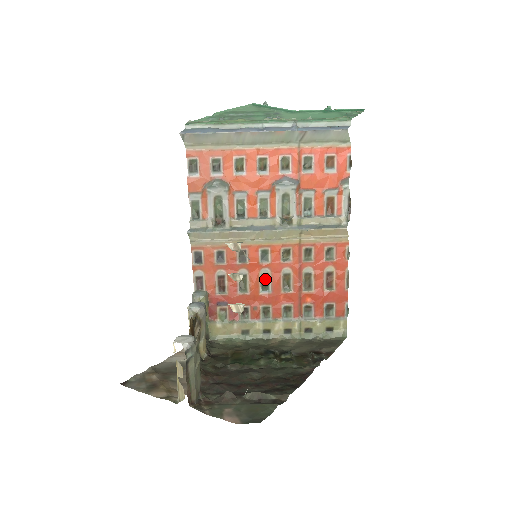
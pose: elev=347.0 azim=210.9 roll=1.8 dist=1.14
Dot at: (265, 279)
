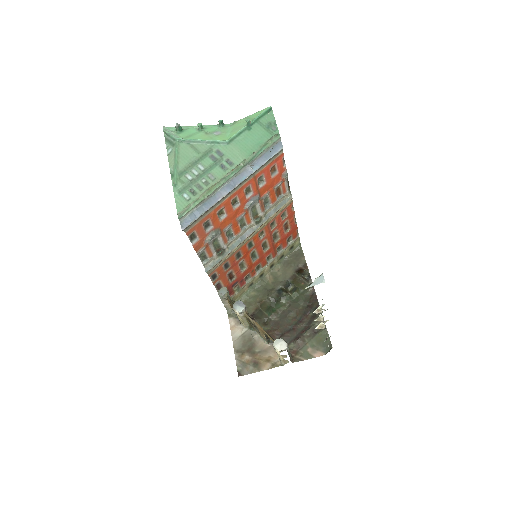
Dot at: (253, 254)
